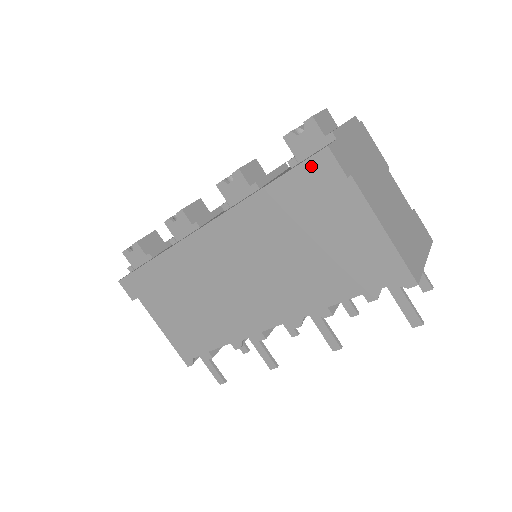
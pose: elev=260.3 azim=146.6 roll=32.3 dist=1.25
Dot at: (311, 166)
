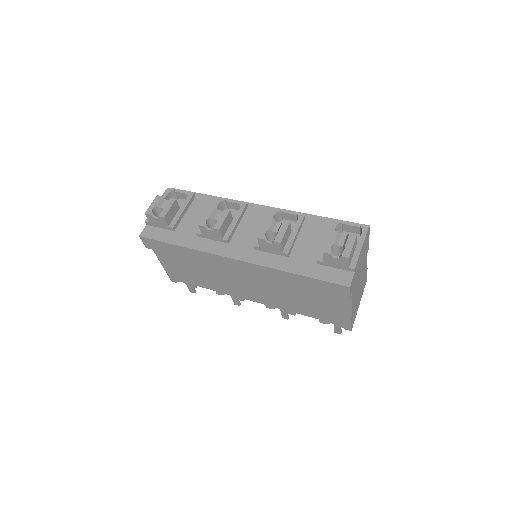
Dot at: (333, 286)
